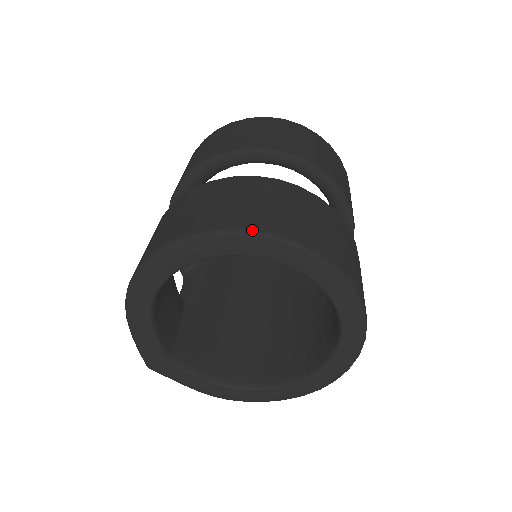
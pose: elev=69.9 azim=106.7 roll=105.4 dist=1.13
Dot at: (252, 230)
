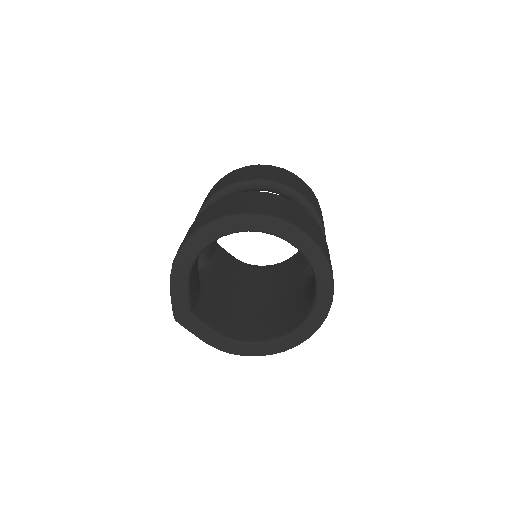
Dot at: (269, 215)
